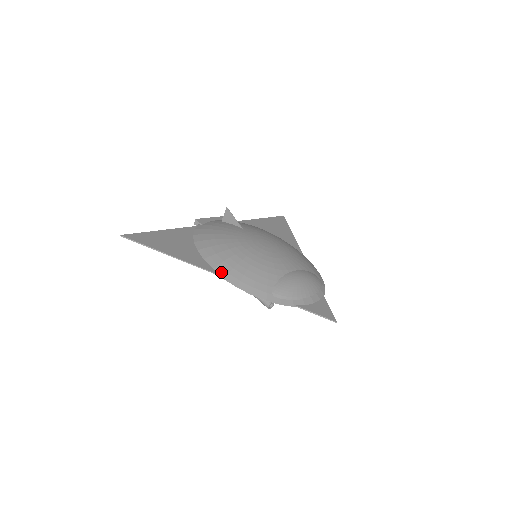
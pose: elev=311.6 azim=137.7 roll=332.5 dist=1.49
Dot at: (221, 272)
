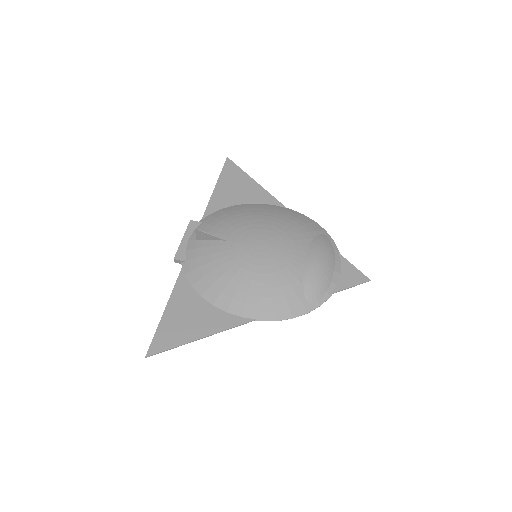
Dot at: (253, 316)
